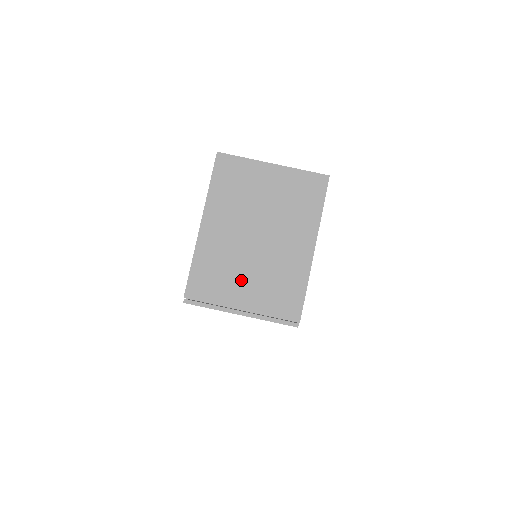
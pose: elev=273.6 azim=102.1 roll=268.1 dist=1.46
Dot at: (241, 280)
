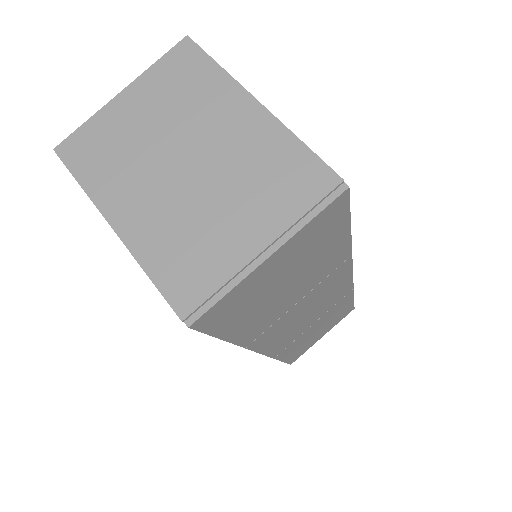
Dot at: (222, 223)
